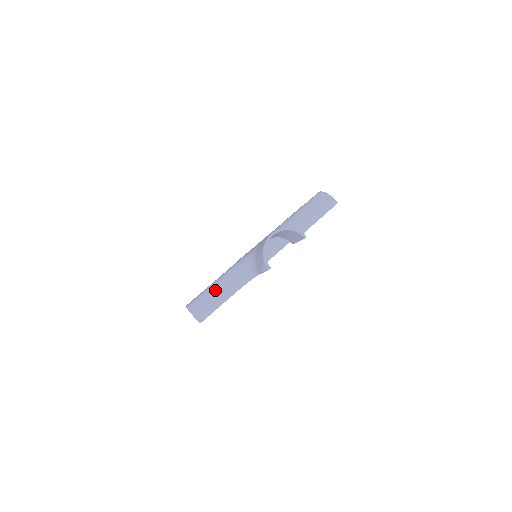
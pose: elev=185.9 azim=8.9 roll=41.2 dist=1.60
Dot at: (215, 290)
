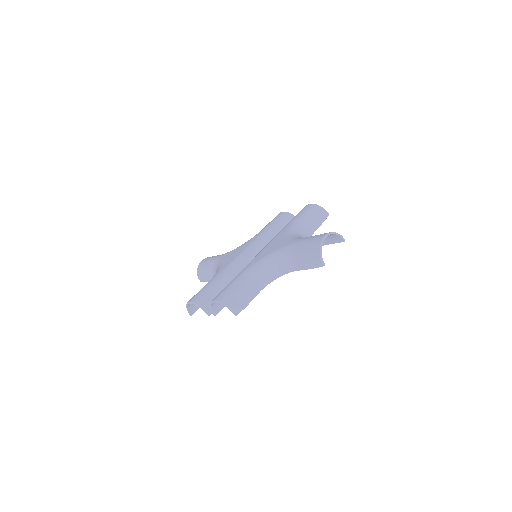
Dot at: (245, 285)
